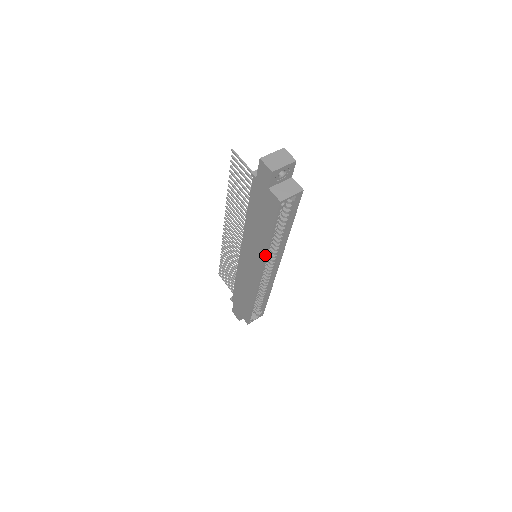
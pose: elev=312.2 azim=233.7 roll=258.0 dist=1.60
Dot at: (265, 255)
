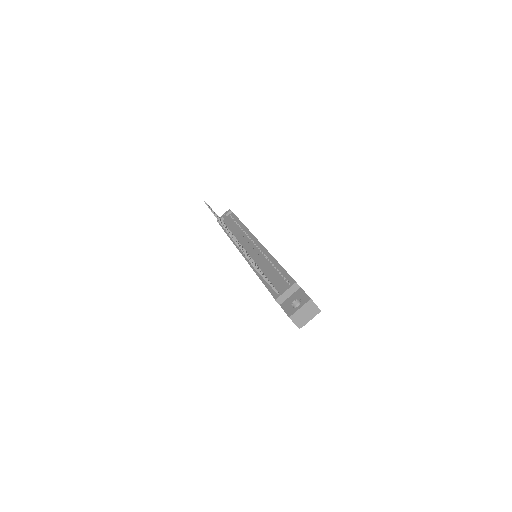
Dot at: occluded
